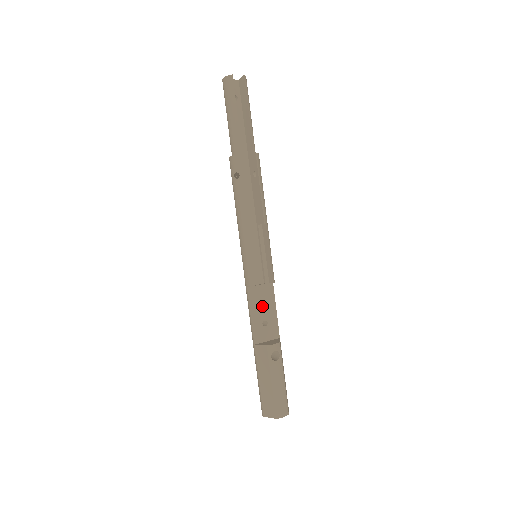
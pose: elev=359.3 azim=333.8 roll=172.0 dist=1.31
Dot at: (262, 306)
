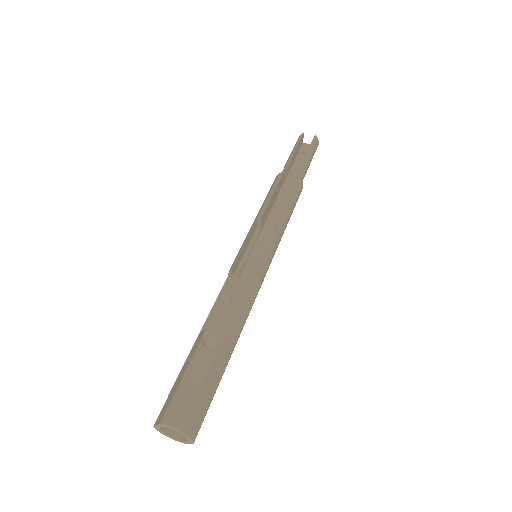
Dot at: occluded
